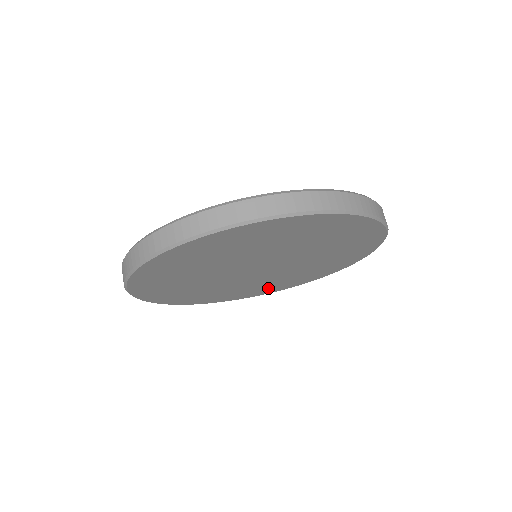
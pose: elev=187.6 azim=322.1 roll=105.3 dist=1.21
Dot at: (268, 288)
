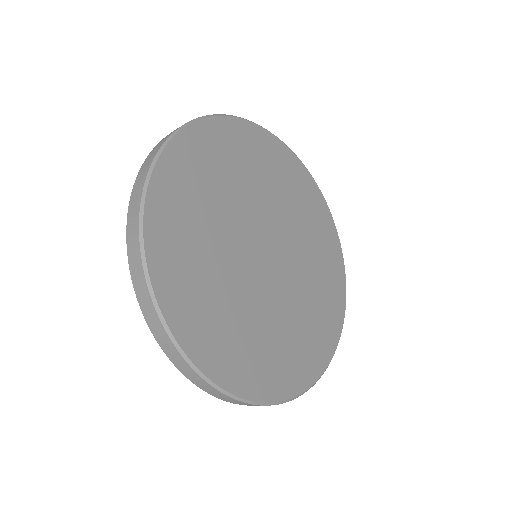
Dot at: (294, 360)
